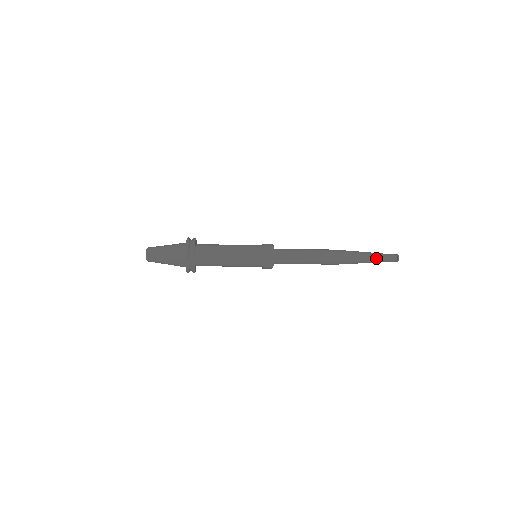
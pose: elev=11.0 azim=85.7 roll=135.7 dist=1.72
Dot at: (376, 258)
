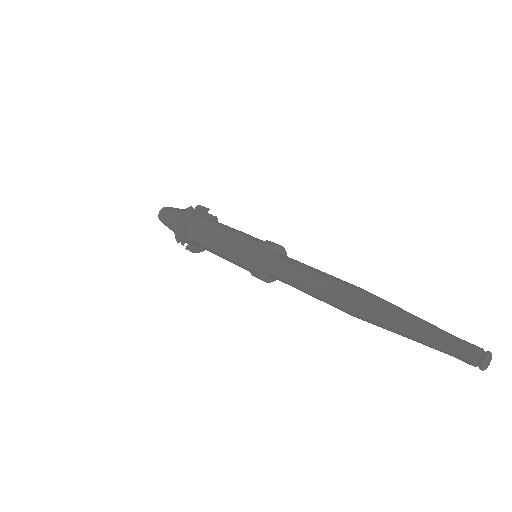
Dot at: (428, 343)
